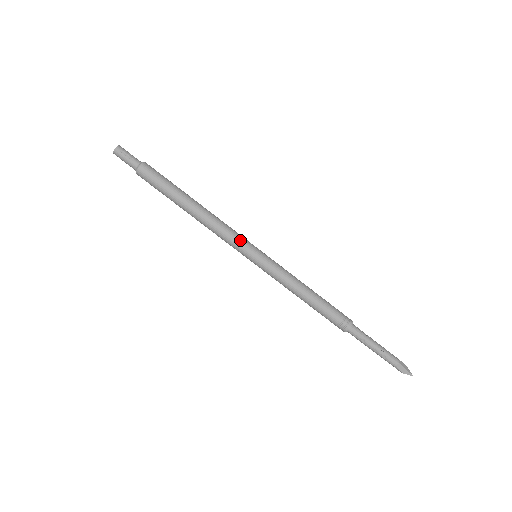
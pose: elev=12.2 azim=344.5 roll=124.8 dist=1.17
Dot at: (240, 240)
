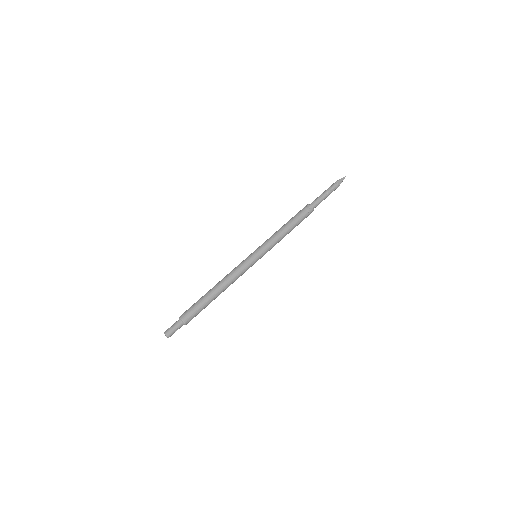
Dot at: (248, 268)
